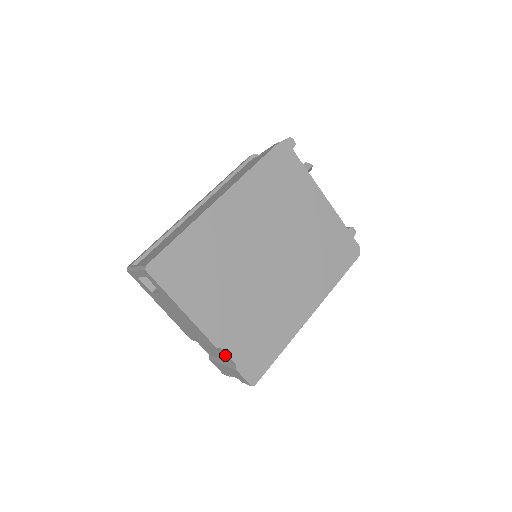
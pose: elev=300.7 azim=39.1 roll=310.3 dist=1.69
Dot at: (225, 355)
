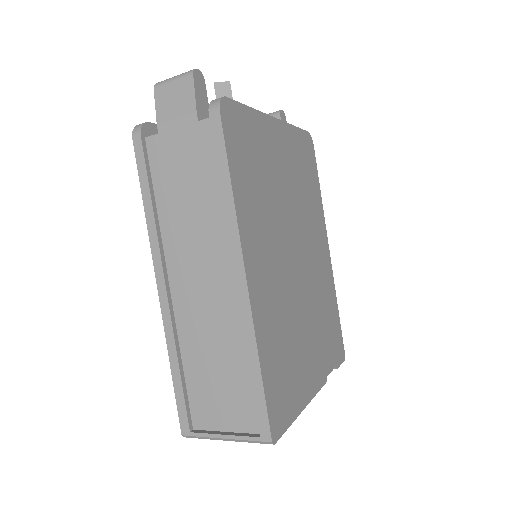
Dot at: occluded
